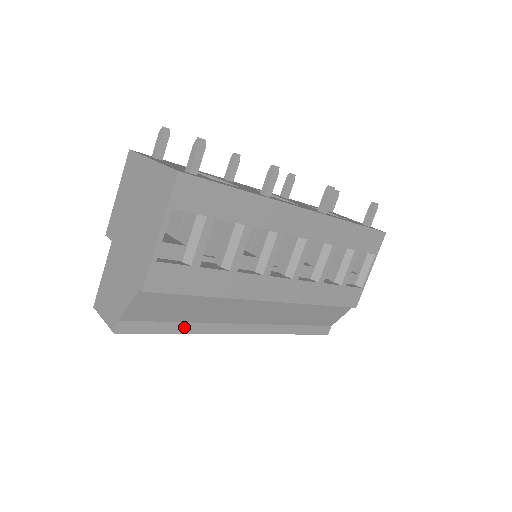
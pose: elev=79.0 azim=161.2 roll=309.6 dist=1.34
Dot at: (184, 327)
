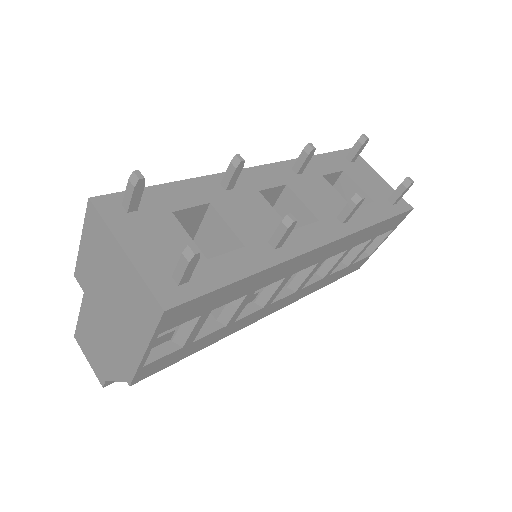
Dot at: occluded
